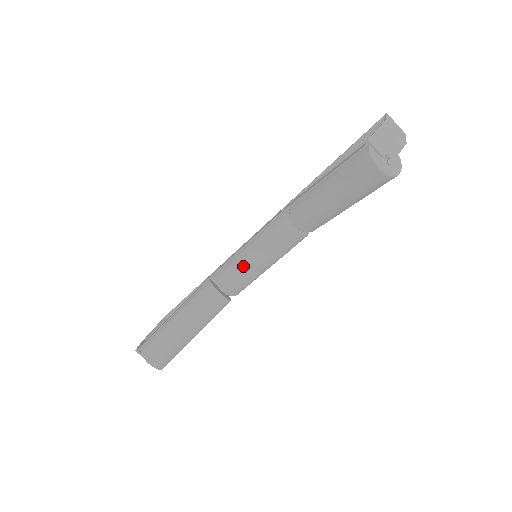
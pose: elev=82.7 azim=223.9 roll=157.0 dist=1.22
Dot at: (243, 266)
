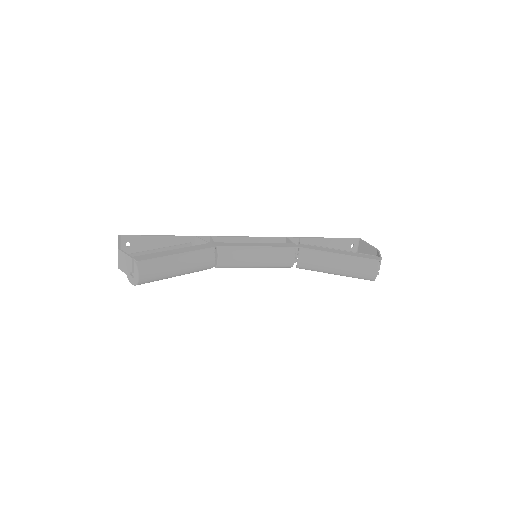
Dot at: (248, 257)
